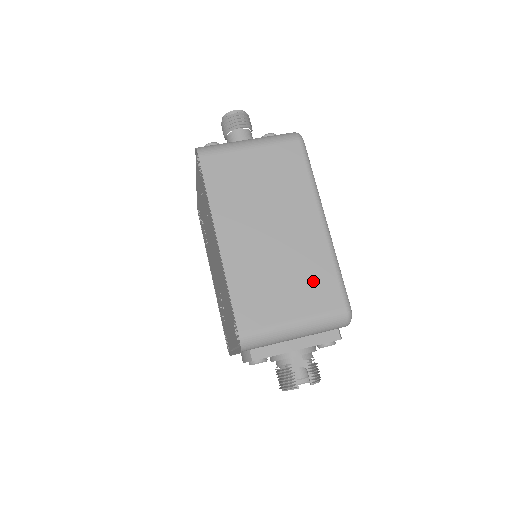
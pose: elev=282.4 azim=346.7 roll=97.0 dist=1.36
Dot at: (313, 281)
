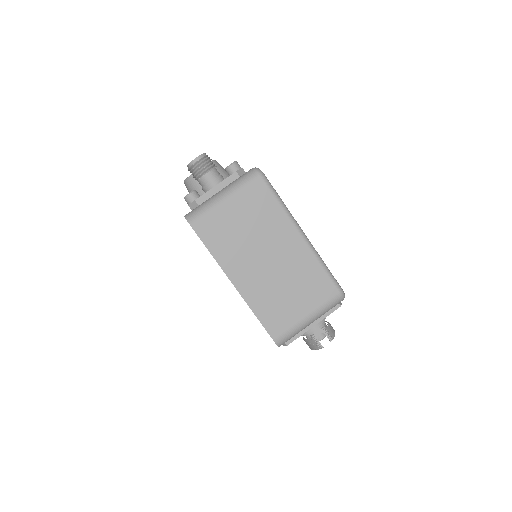
Dot at: (310, 284)
